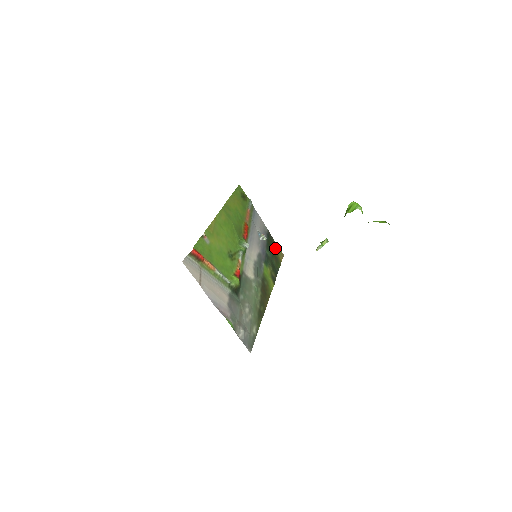
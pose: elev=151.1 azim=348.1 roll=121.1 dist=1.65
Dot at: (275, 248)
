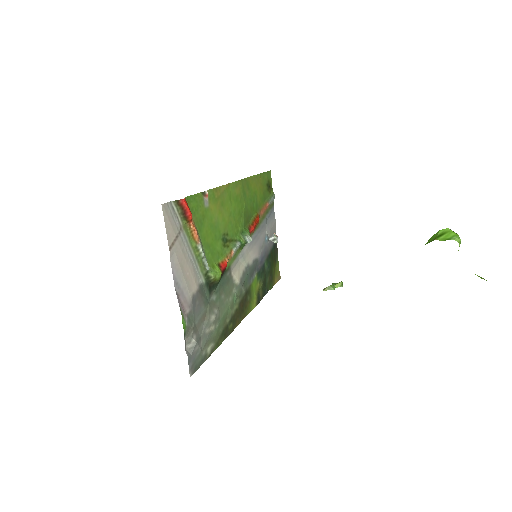
Dot at: (275, 265)
